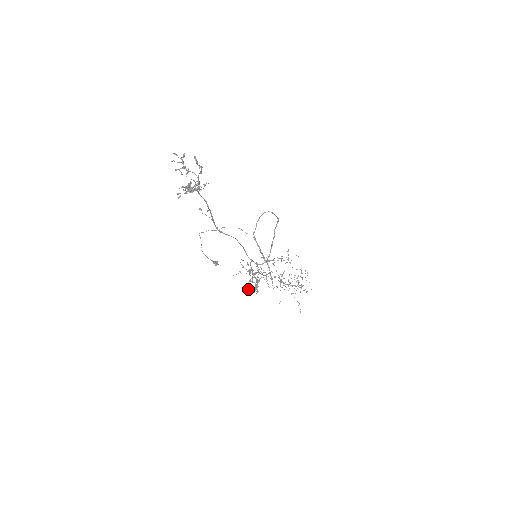
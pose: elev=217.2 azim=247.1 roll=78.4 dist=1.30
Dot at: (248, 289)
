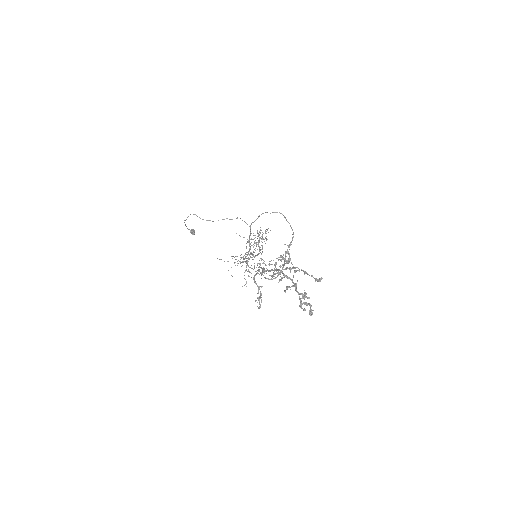
Dot at: (232, 276)
